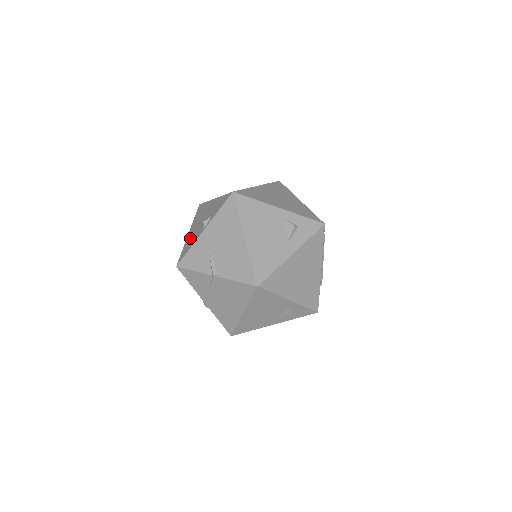
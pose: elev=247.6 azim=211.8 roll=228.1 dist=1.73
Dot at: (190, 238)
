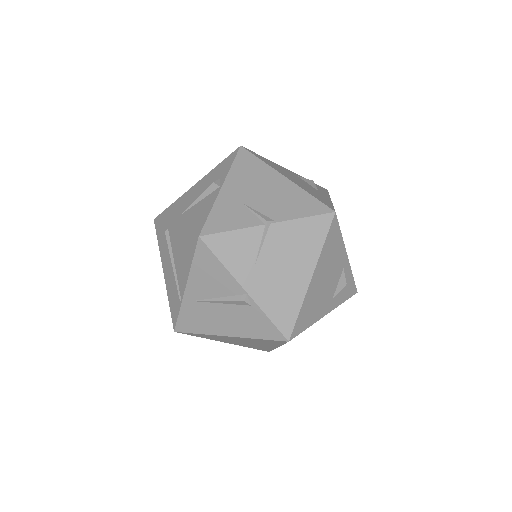
Dot at: (191, 216)
